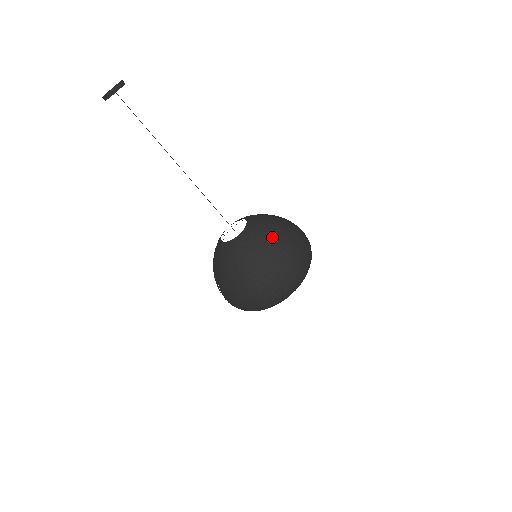
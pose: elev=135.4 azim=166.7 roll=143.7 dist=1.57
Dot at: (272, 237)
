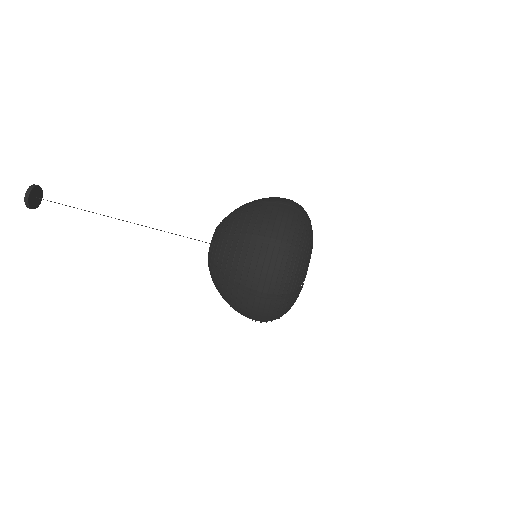
Dot at: occluded
